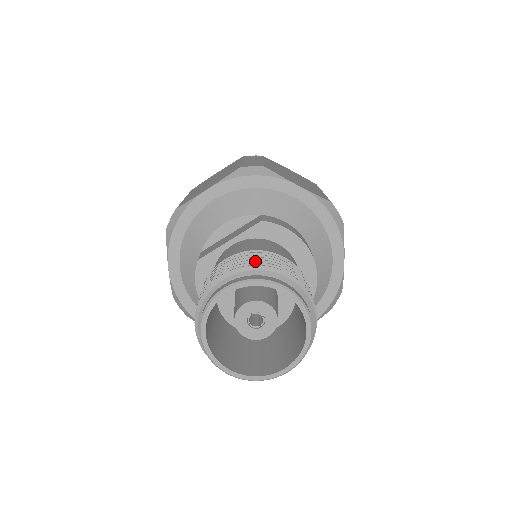
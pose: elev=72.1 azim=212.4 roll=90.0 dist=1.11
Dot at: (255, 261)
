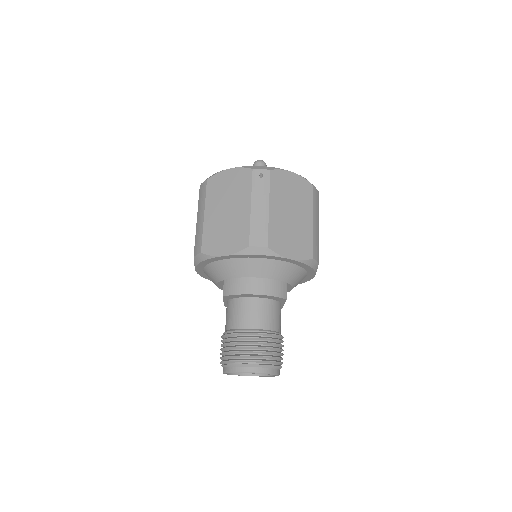
Dot at: (225, 353)
